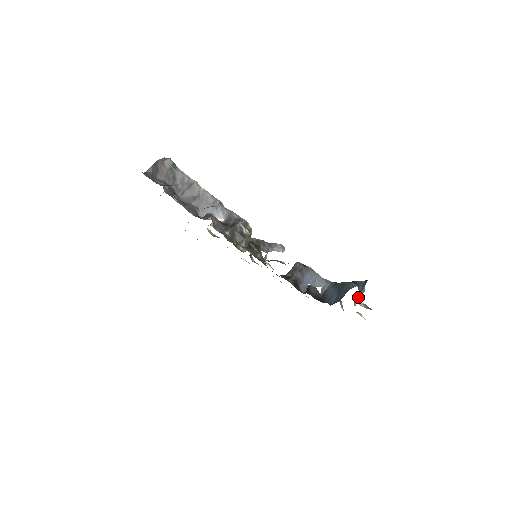
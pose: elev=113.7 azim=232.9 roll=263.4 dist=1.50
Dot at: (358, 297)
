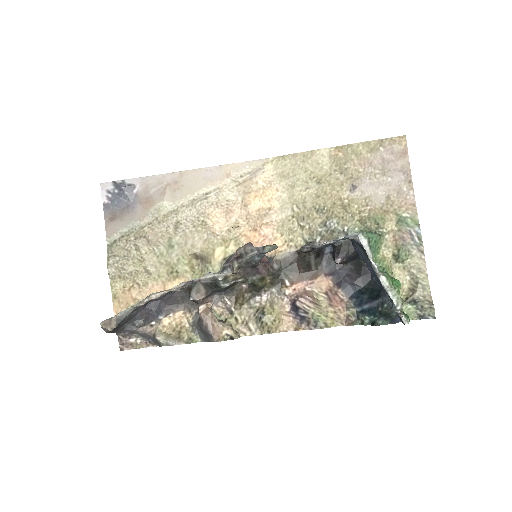
Dot at: occluded
